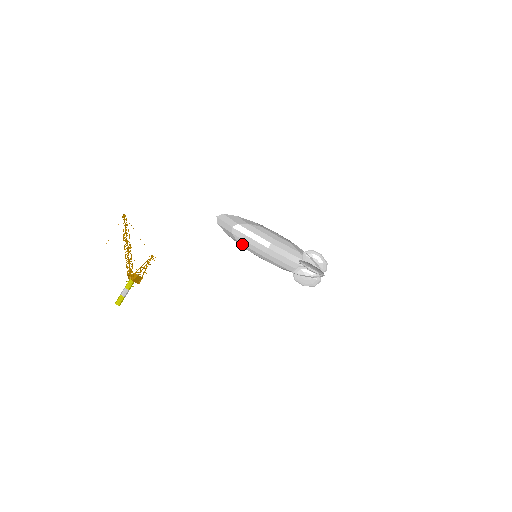
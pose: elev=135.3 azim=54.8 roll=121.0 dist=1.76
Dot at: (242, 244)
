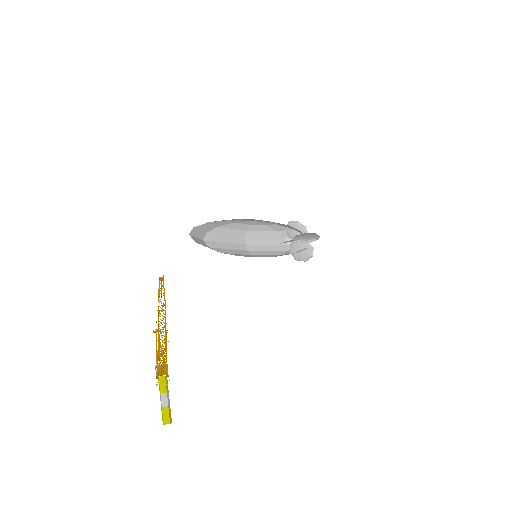
Dot at: (227, 253)
